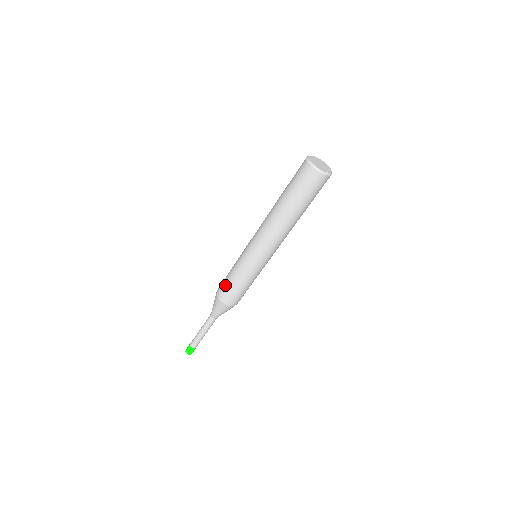
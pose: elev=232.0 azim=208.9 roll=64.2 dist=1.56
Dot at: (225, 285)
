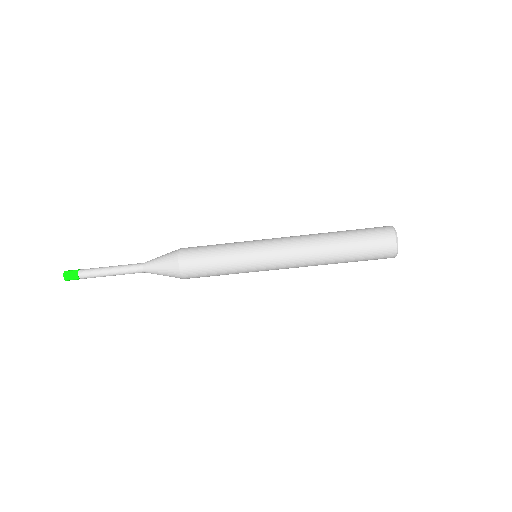
Dot at: (200, 257)
